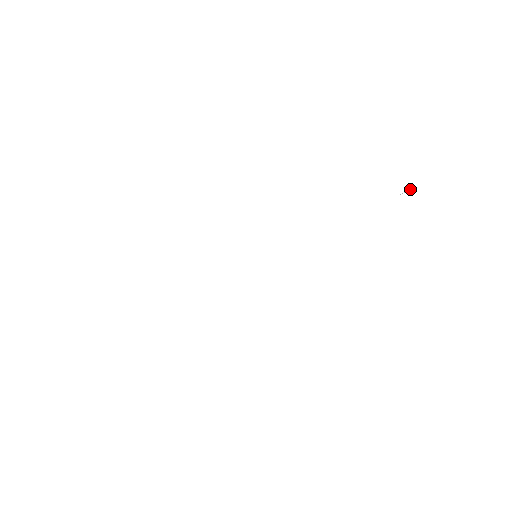
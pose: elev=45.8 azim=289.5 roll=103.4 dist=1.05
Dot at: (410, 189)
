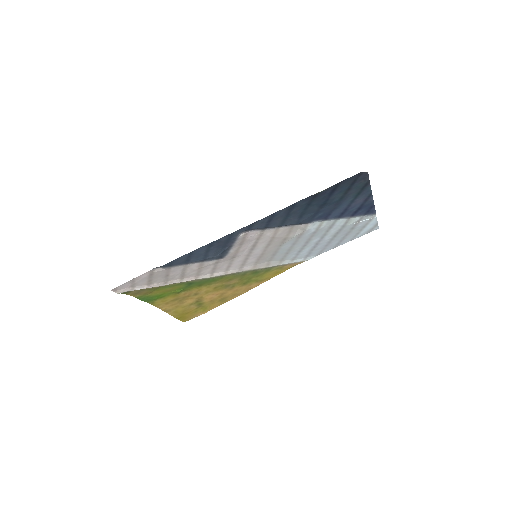
Dot at: (367, 219)
